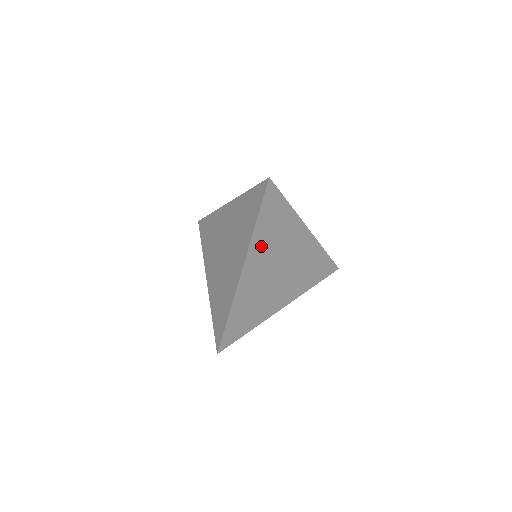
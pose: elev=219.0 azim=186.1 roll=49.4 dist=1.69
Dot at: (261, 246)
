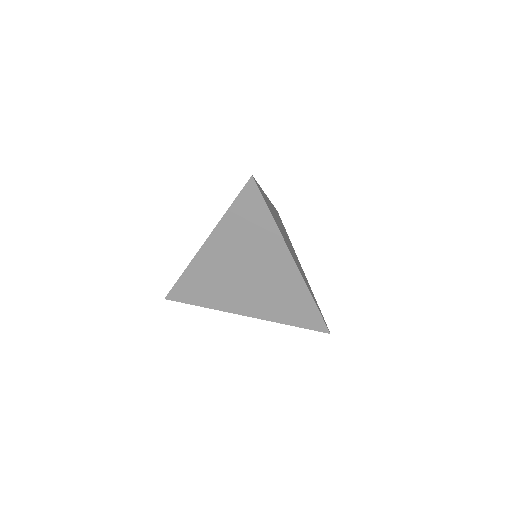
Dot at: (230, 236)
